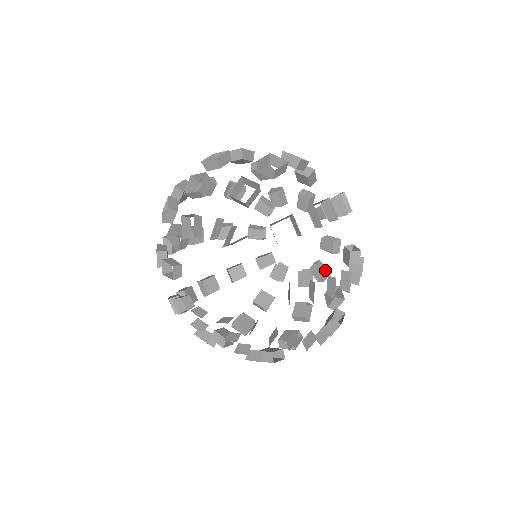
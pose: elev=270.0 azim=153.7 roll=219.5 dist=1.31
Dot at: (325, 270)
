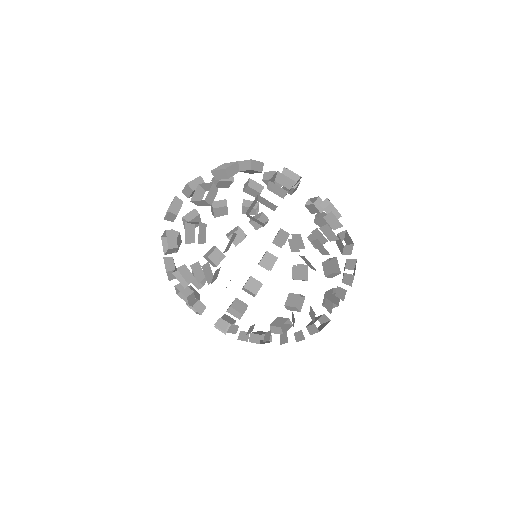
Dot at: (301, 244)
